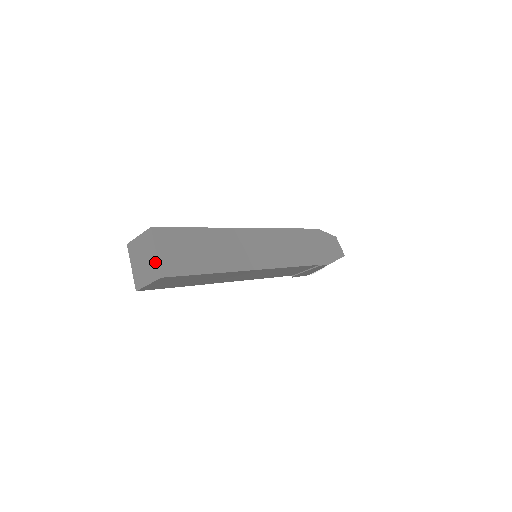
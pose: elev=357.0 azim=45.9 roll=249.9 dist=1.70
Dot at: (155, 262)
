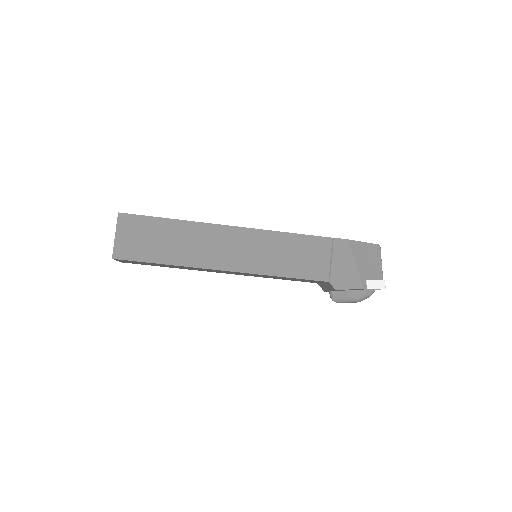
Dot at: occluded
